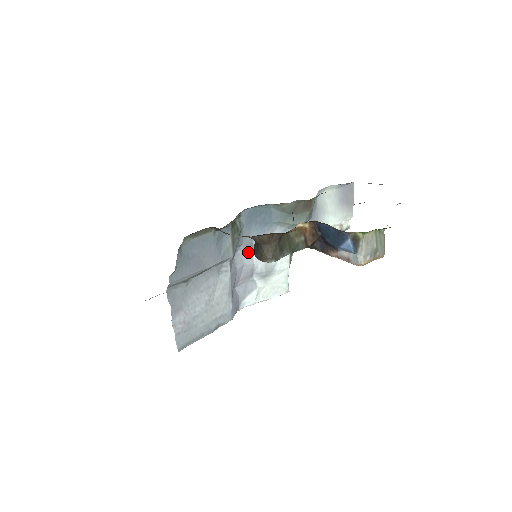
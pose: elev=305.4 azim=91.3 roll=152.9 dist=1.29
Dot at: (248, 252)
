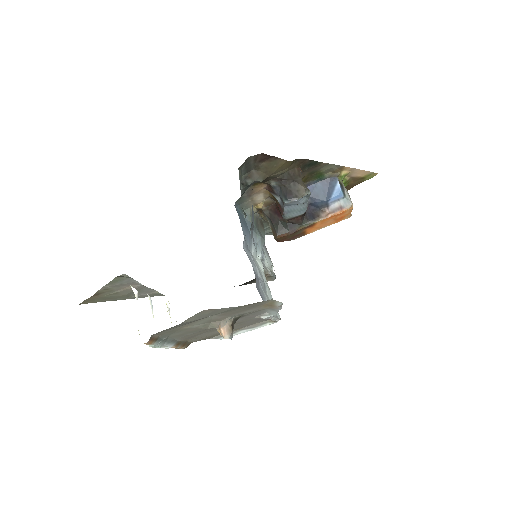
Dot at: (248, 254)
